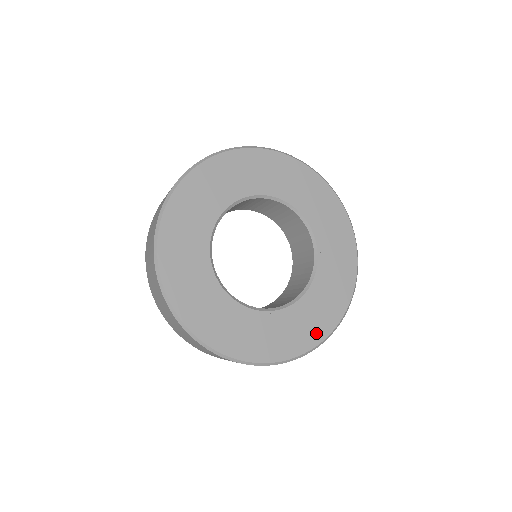
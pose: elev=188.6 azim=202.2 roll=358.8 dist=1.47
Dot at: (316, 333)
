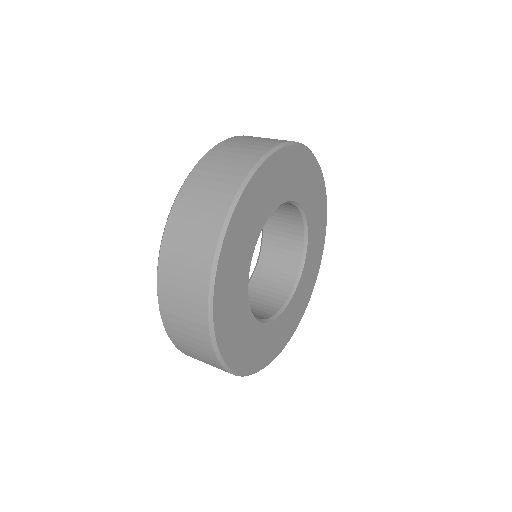
Dot at: (322, 229)
